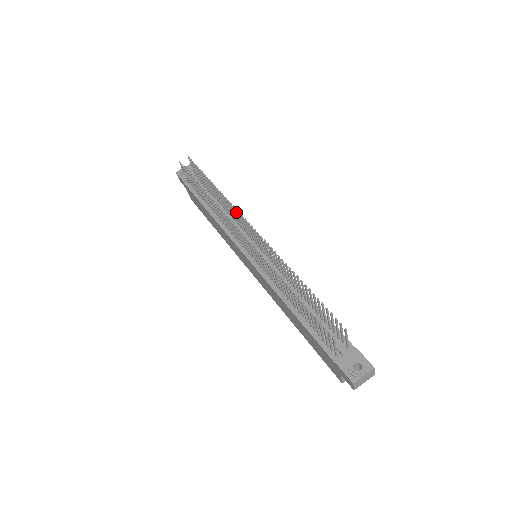
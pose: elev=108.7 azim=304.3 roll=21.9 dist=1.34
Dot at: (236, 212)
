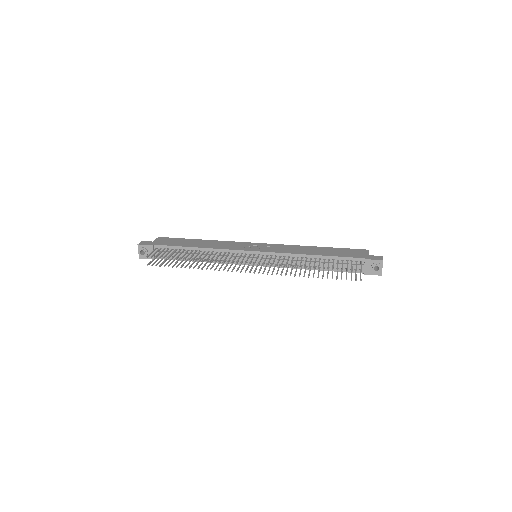
Dot at: occluded
